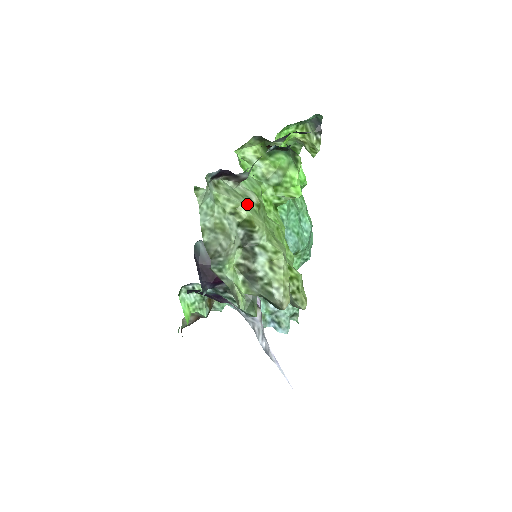
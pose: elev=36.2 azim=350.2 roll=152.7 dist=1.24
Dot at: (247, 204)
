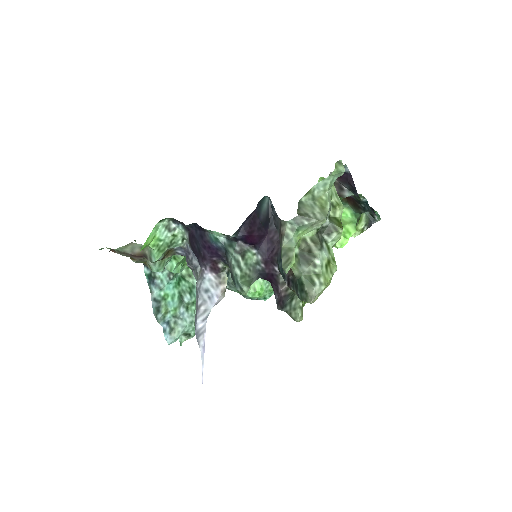
Dot at: (342, 211)
